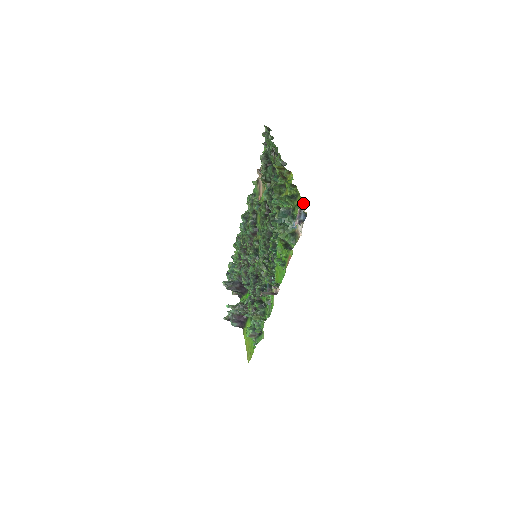
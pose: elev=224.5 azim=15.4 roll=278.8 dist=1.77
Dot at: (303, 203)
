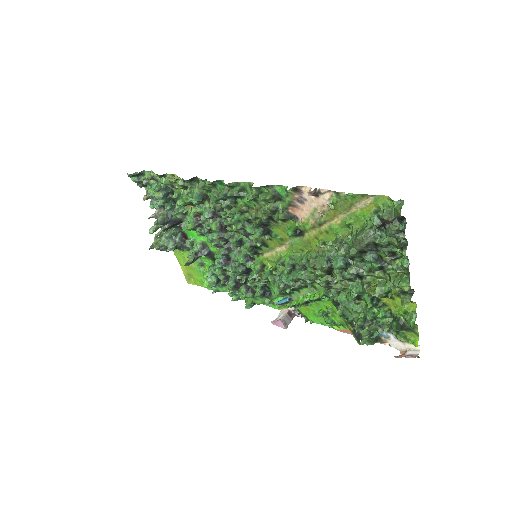
Dot at: (419, 345)
